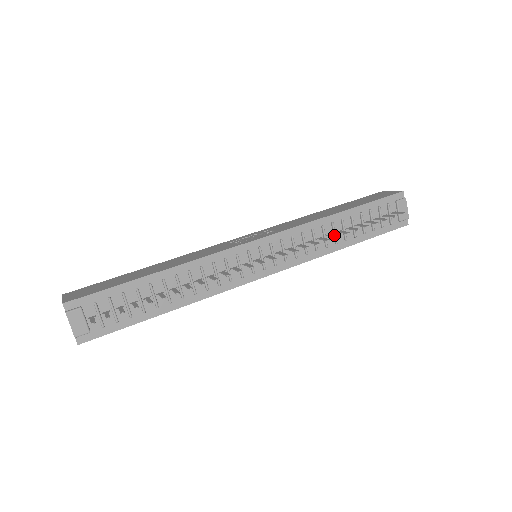
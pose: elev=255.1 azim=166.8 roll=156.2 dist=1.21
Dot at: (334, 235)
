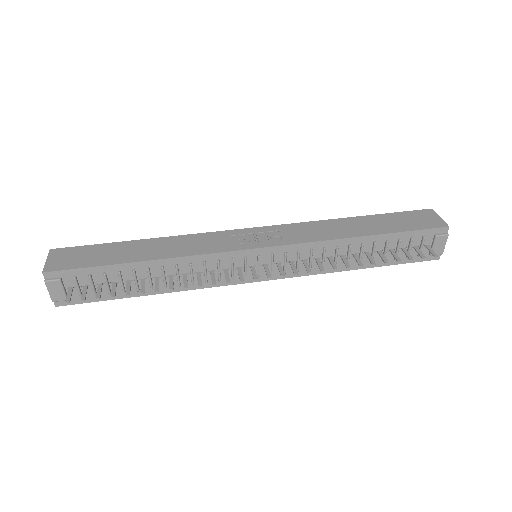
Dot at: (345, 261)
